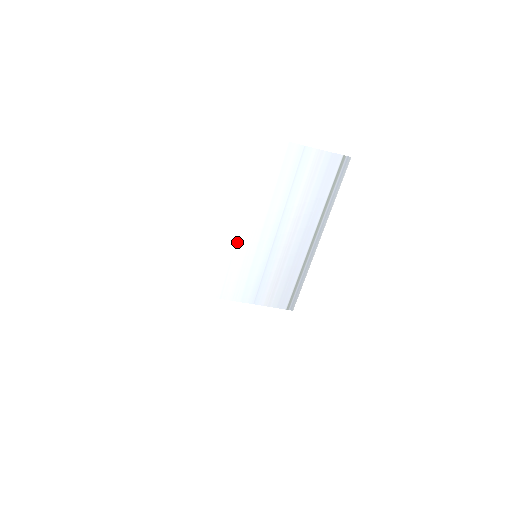
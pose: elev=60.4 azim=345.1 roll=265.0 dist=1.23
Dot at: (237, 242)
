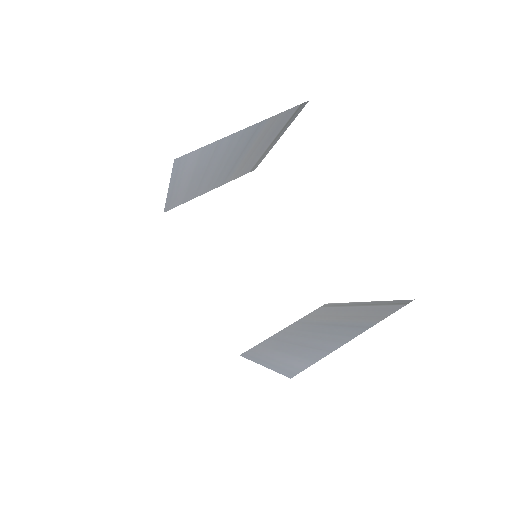
Dot at: (202, 180)
